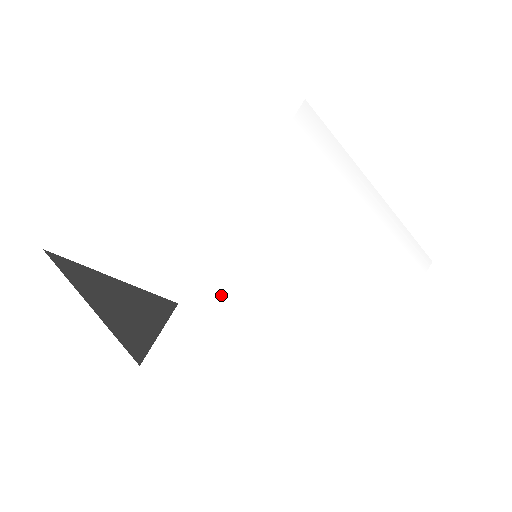
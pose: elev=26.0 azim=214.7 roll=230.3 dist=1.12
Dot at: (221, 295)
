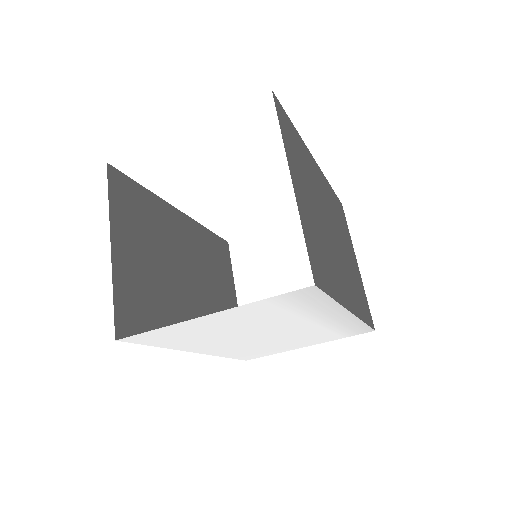
Dot at: (189, 329)
